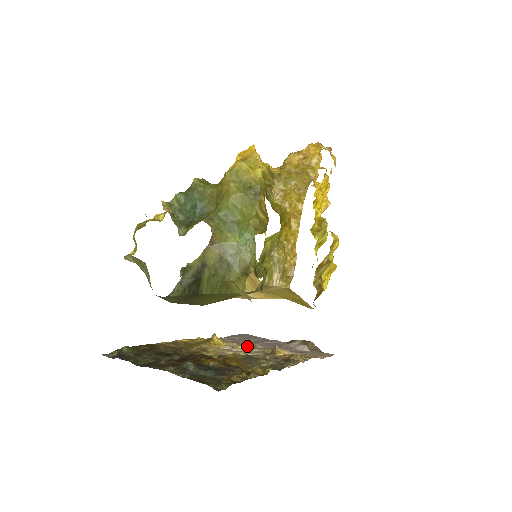
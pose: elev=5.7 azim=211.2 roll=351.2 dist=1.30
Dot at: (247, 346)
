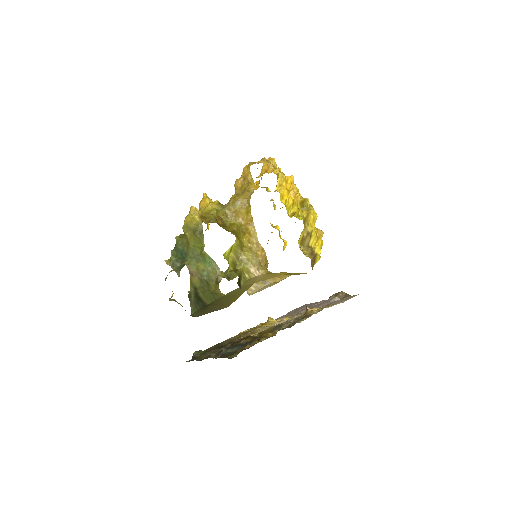
Dot at: occluded
